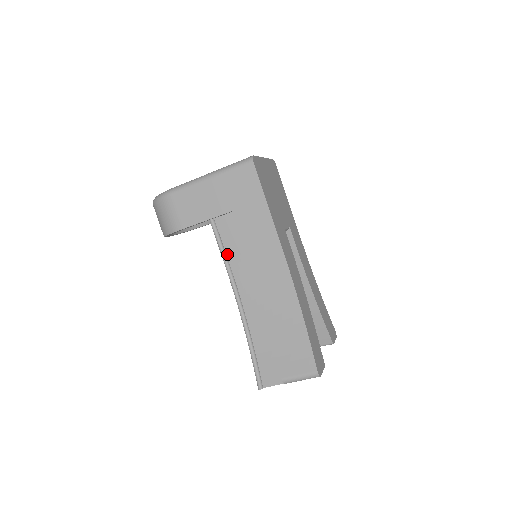
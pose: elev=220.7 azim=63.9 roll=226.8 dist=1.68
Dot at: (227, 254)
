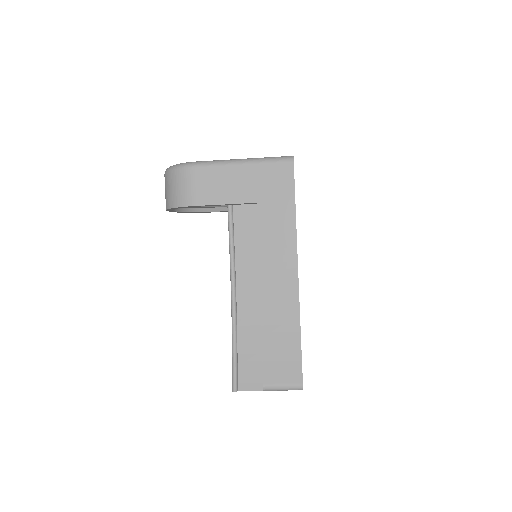
Dot at: (235, 244)
